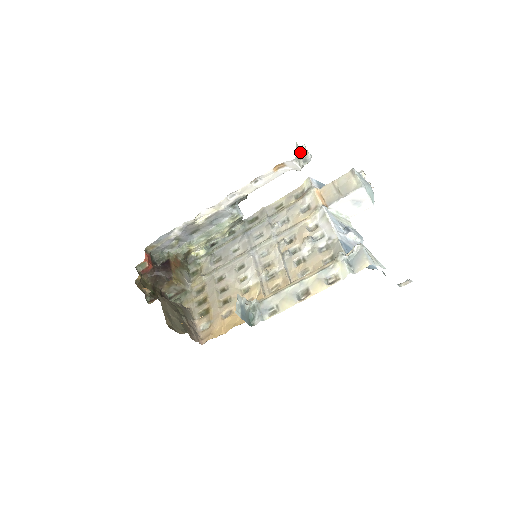
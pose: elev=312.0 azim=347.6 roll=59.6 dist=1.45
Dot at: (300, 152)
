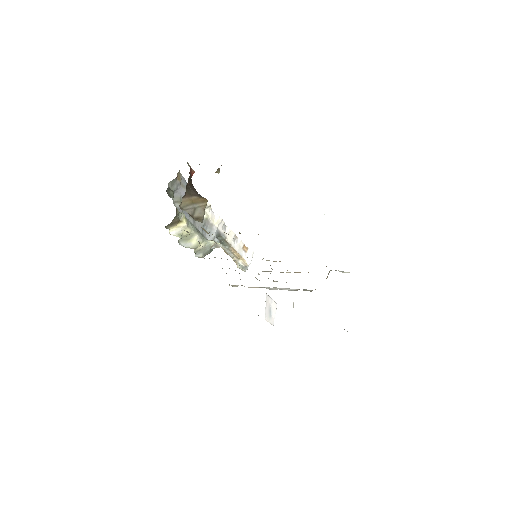
Dot at: occluded
